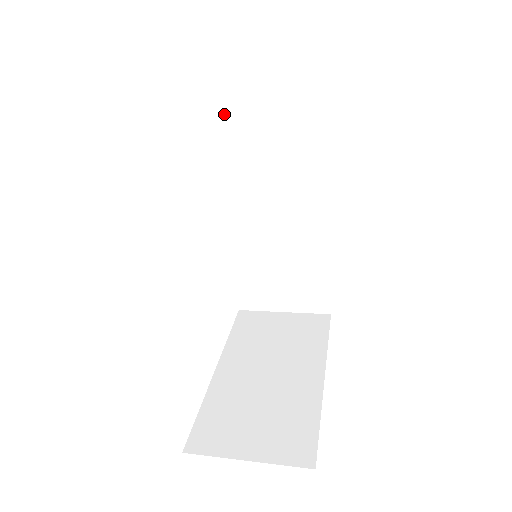
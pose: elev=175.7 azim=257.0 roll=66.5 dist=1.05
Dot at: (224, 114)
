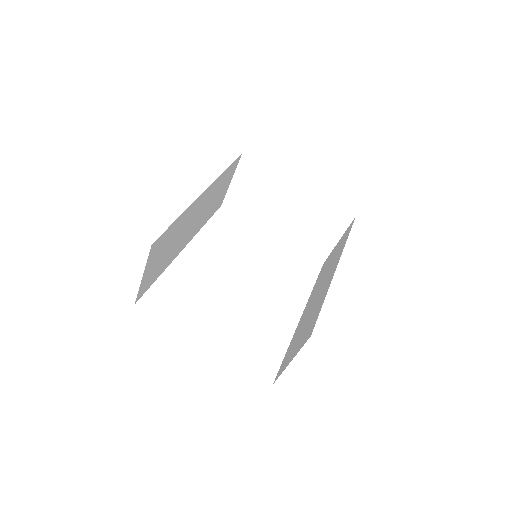
Dot at: occluded
